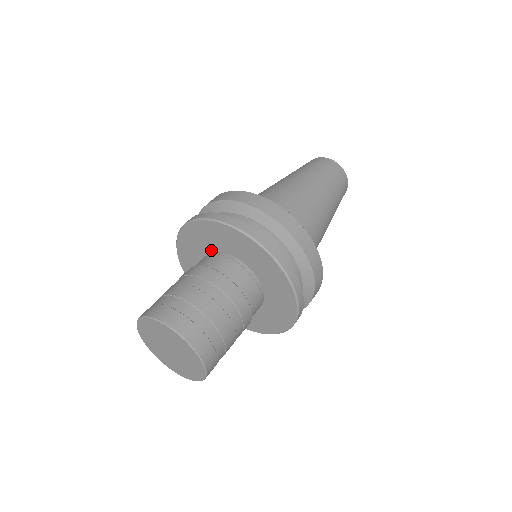
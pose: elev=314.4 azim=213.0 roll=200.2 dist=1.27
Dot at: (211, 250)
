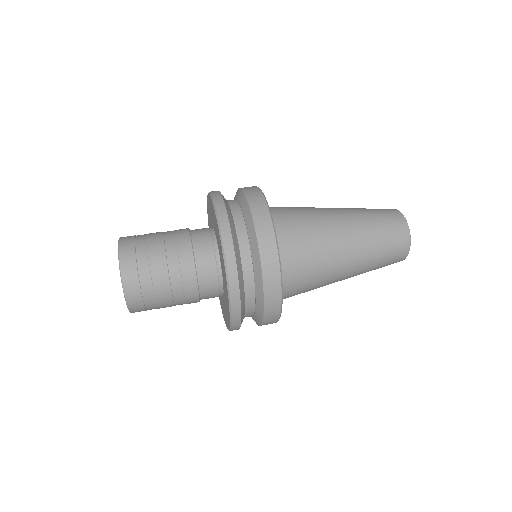
Dot at: occluded
